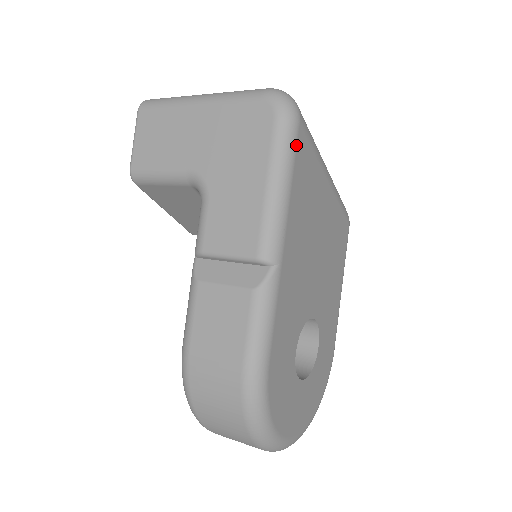
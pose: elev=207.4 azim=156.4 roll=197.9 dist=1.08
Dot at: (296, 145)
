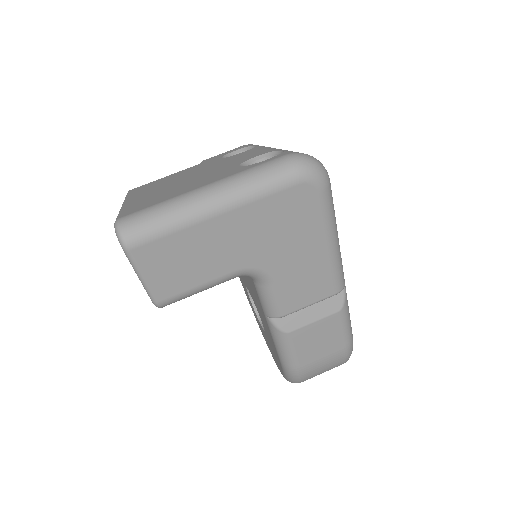
Dot at: occluded
